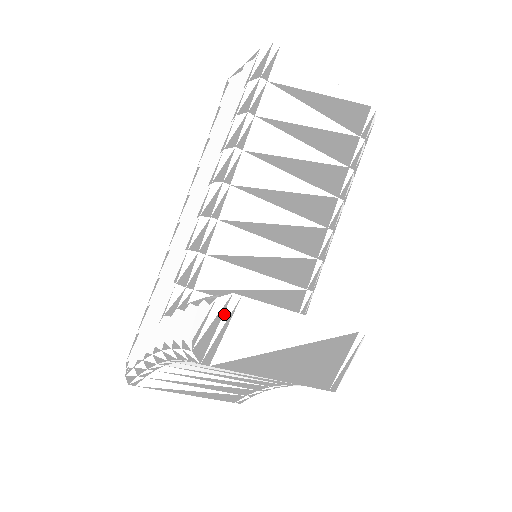
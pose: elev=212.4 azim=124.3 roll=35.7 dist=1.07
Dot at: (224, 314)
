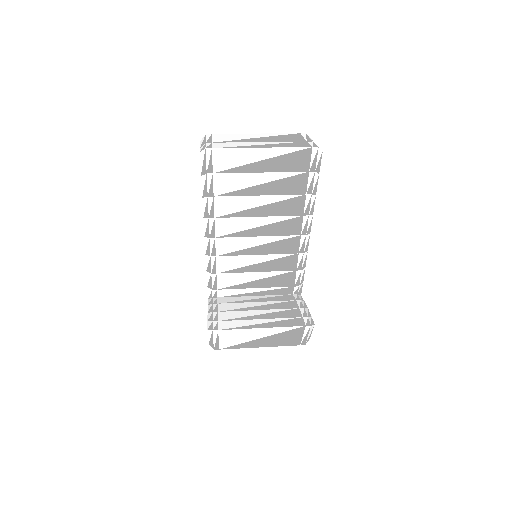
Dot at: (213, 336)
